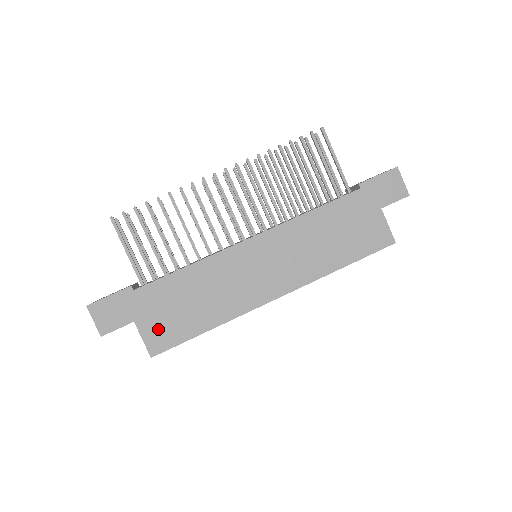
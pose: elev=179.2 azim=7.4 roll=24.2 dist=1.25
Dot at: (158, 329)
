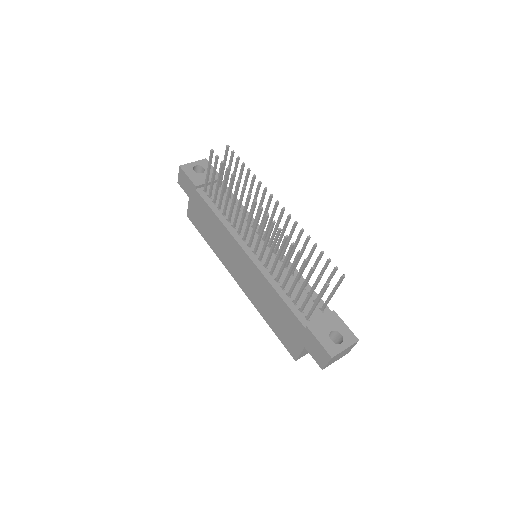
Dot at: (194, 213)
